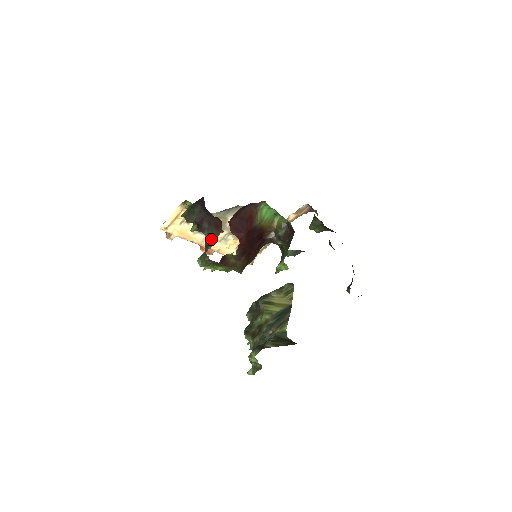
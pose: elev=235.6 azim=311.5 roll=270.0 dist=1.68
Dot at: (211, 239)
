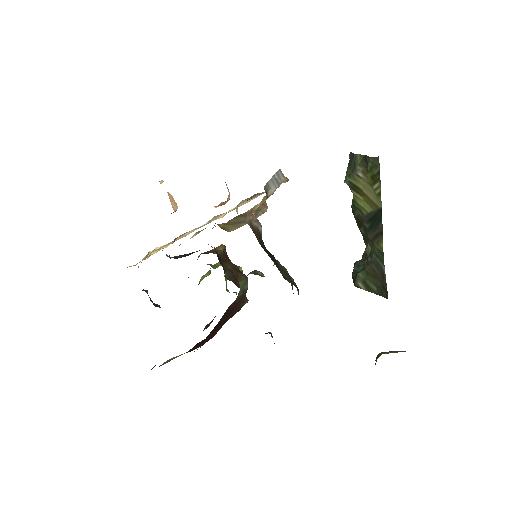
Dot at: occluded
